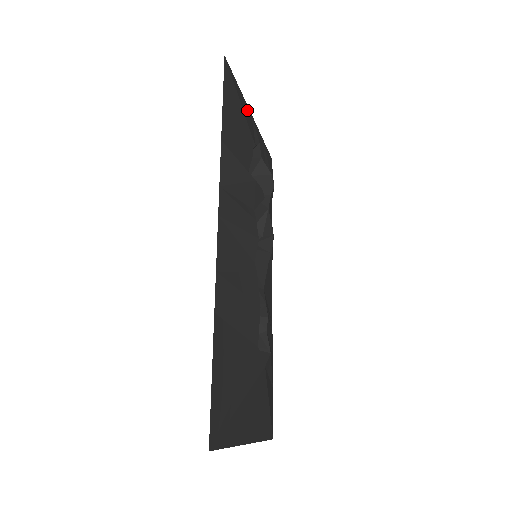
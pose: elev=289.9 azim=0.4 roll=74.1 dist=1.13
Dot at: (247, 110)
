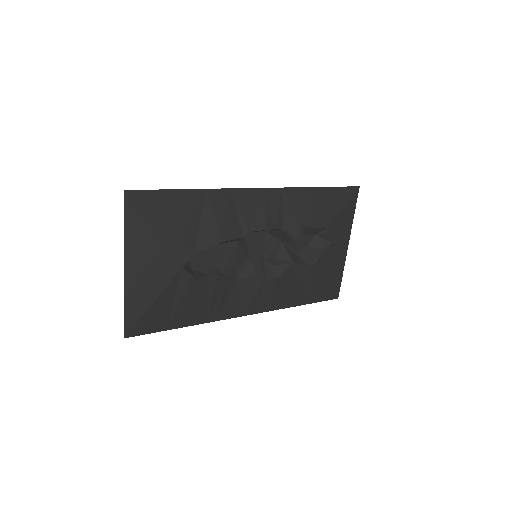
Dot at: (346, 229)
